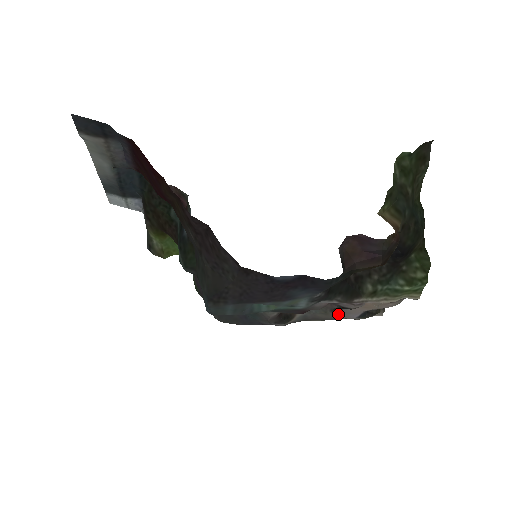
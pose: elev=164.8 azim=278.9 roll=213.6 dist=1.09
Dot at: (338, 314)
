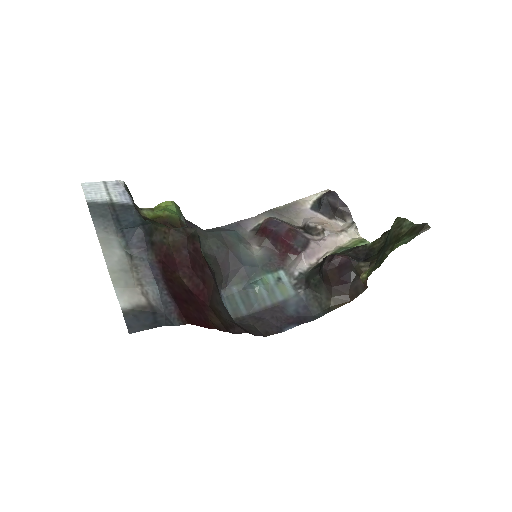
Dot at: (300, 223)
